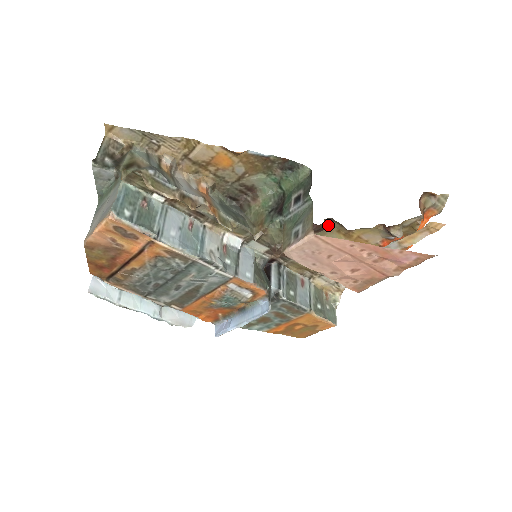
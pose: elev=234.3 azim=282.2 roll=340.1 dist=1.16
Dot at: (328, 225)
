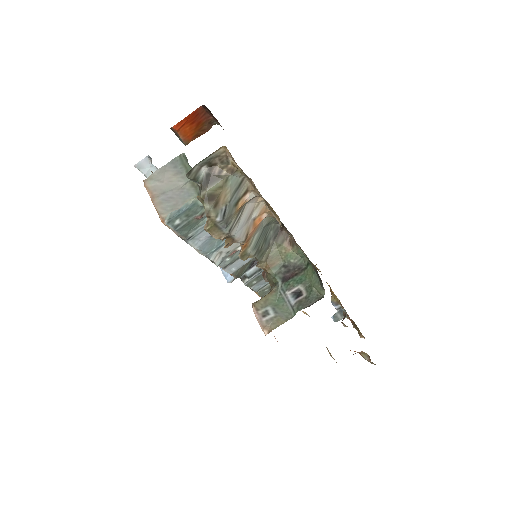
Dot at: occluded
